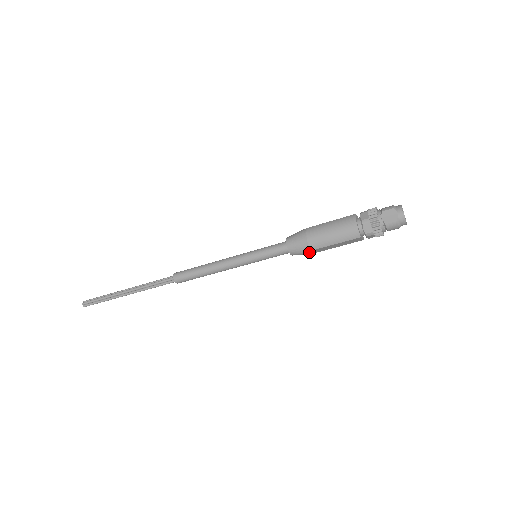
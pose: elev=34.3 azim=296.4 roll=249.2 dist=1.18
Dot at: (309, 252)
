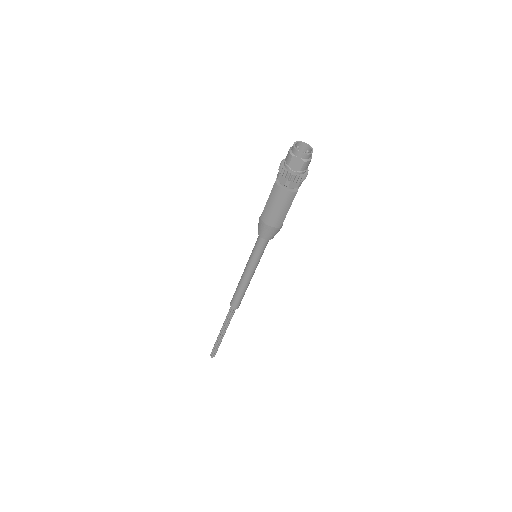
Dot at: (281, 227)
